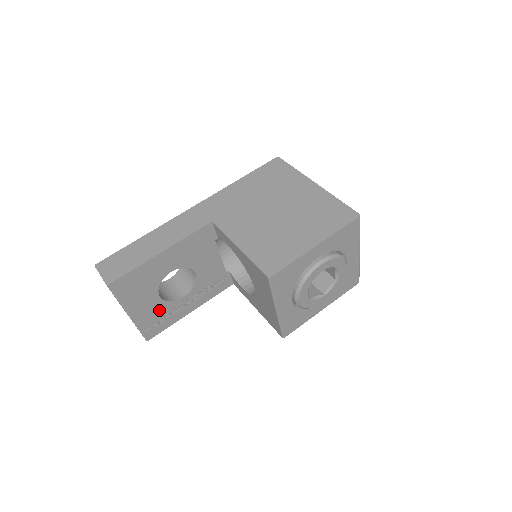
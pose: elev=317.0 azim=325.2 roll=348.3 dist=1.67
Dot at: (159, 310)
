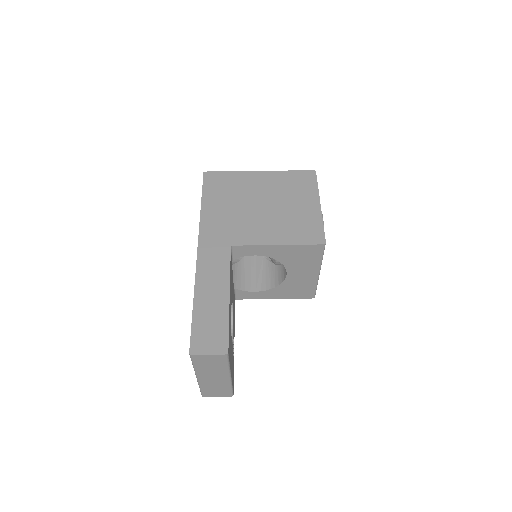
Dot at: (232, 357)
